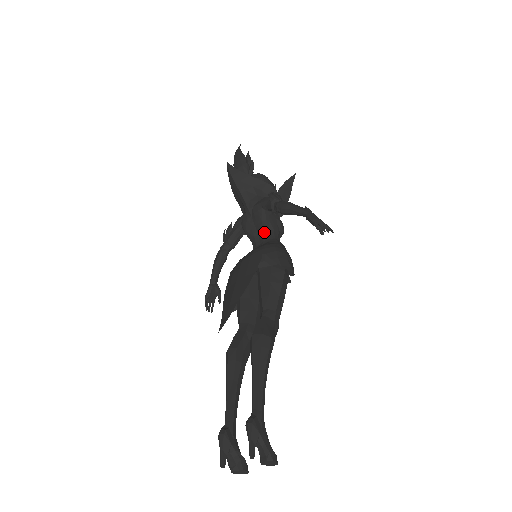
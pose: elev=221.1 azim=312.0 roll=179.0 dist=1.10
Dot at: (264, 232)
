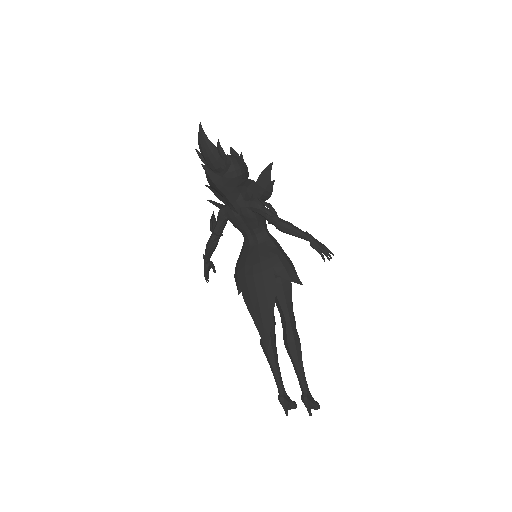
Dot at: (256, 230)
